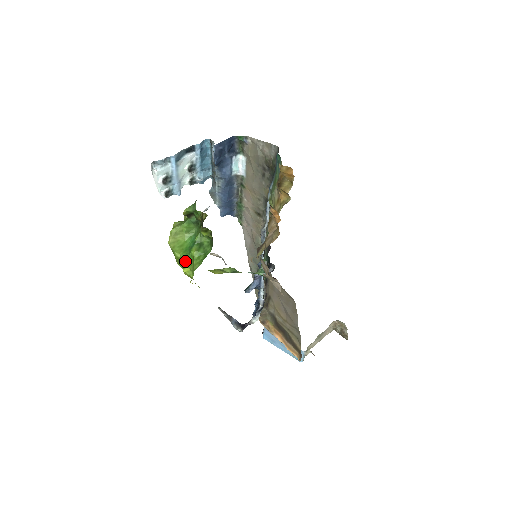
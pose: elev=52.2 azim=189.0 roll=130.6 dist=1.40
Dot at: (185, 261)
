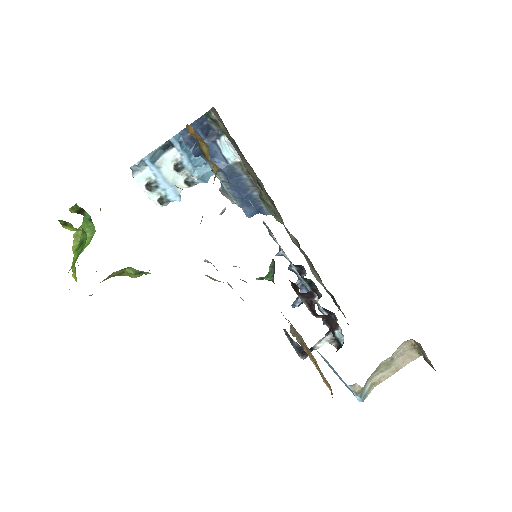
Dot at: (74, 265)
